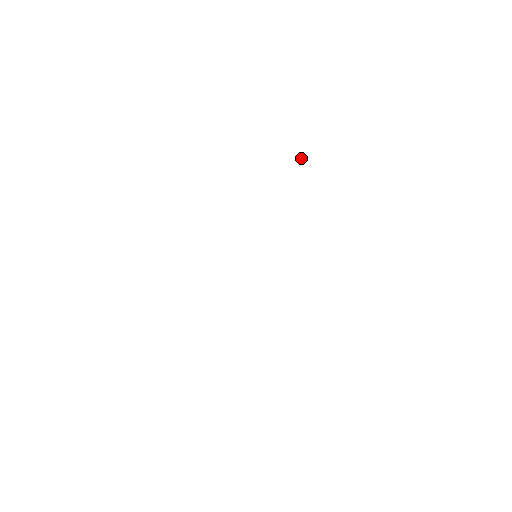
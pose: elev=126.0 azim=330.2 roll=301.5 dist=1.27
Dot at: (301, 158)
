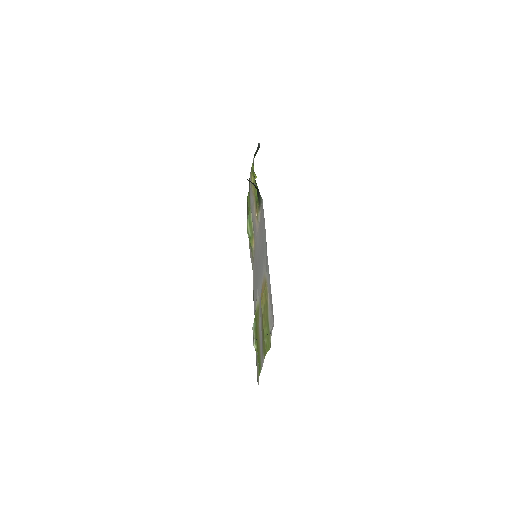
Dot at: (255, 177)
